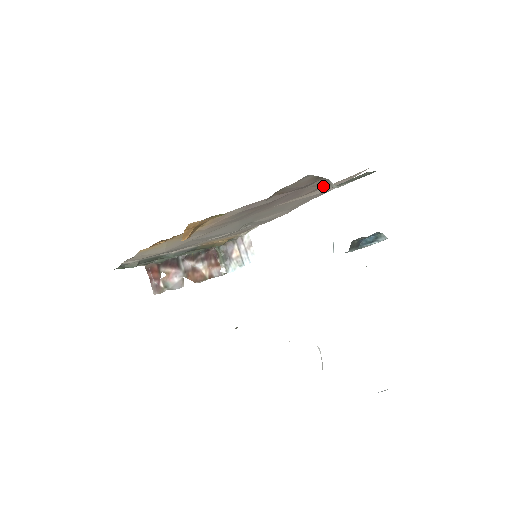
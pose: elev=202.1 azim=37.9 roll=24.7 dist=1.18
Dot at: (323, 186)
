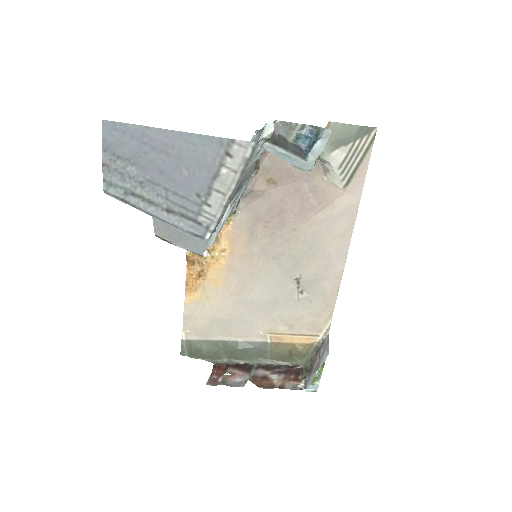
Dot at: (333, 186)
